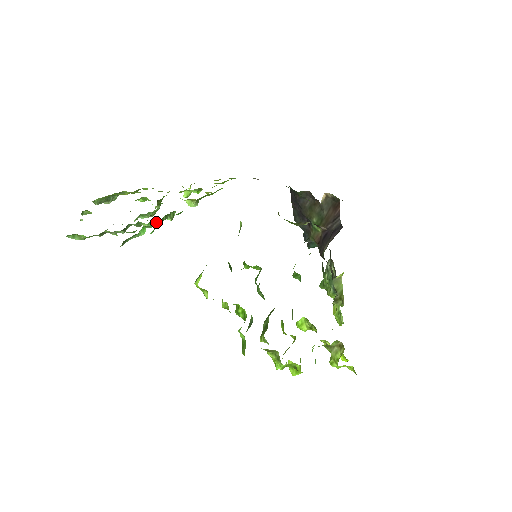
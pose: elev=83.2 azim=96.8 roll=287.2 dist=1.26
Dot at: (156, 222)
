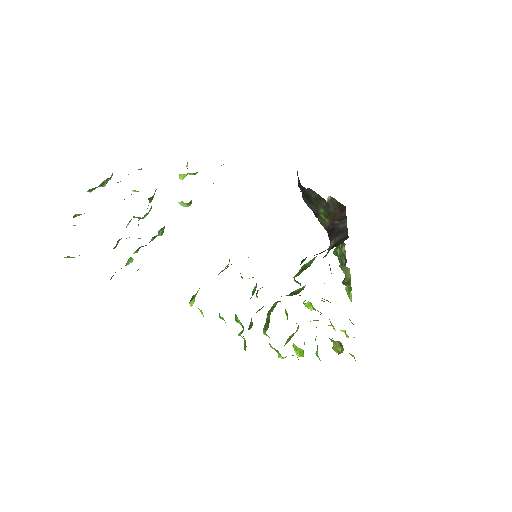
Dot at: occluded
